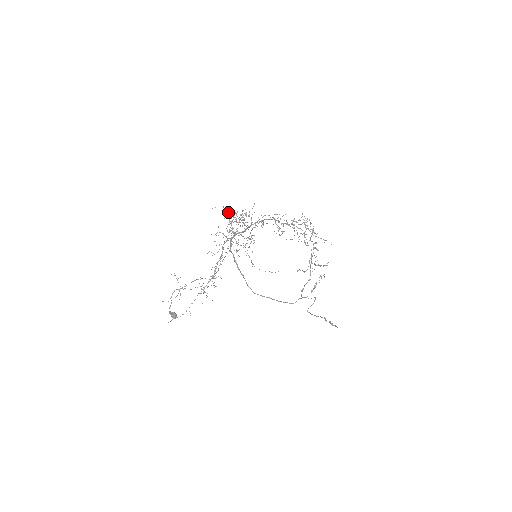
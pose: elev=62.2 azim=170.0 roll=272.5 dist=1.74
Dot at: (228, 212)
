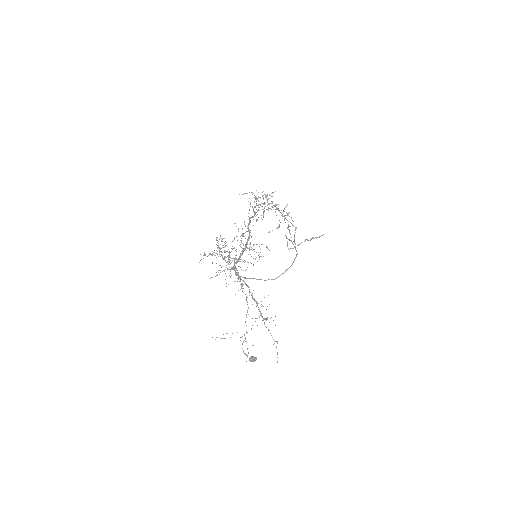
Dot at: occluded
